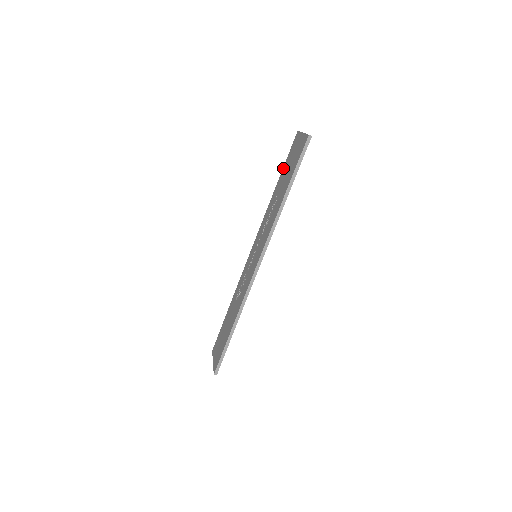
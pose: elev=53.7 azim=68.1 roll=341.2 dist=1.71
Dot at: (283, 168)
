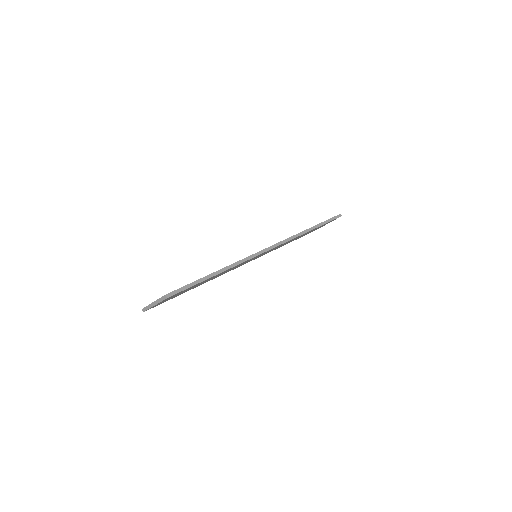
Dot at: occluded
